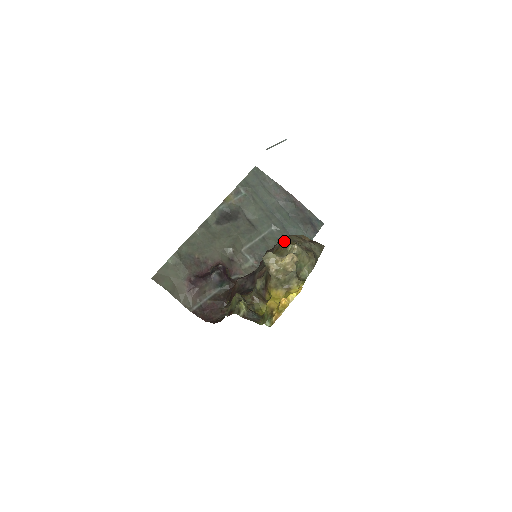
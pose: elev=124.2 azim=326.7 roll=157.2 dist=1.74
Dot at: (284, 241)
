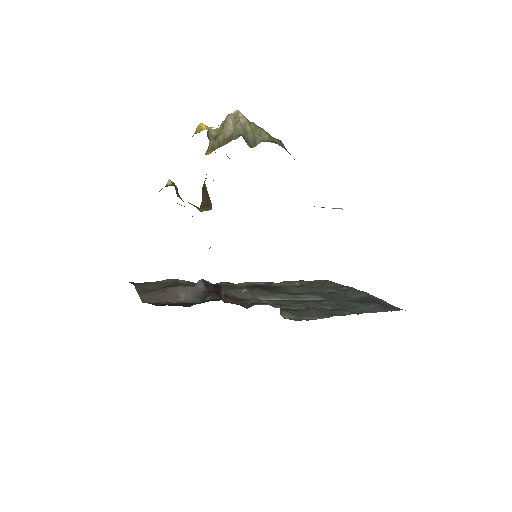
Dot at: occluded
